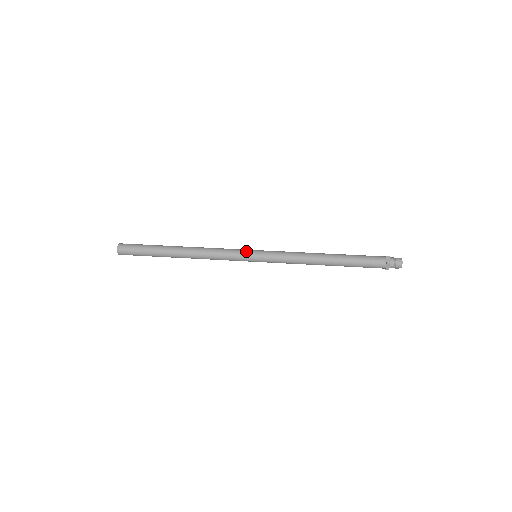
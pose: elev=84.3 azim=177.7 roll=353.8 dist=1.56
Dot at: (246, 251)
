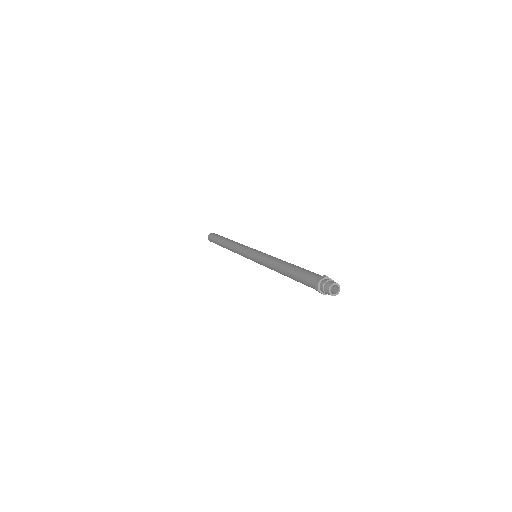
Dot at: (252, 248)
